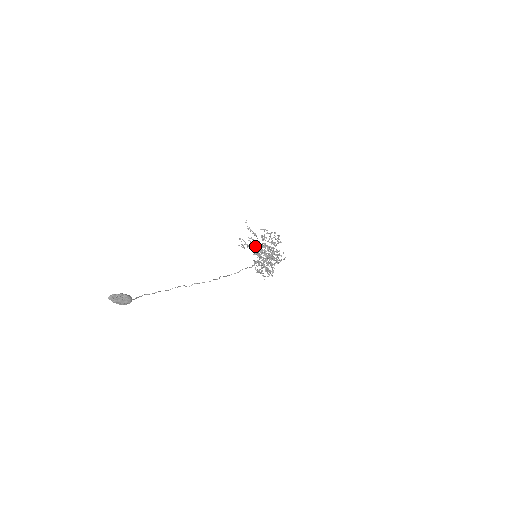
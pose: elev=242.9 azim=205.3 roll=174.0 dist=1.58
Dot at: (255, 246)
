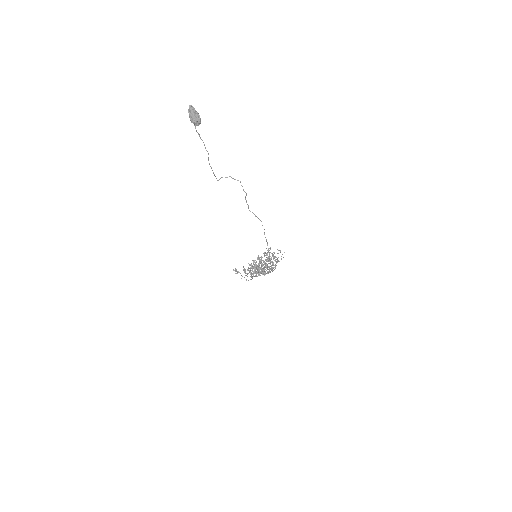
Dot at: occluded
